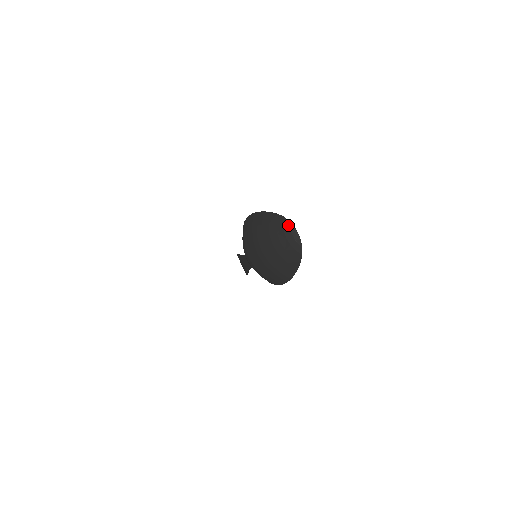
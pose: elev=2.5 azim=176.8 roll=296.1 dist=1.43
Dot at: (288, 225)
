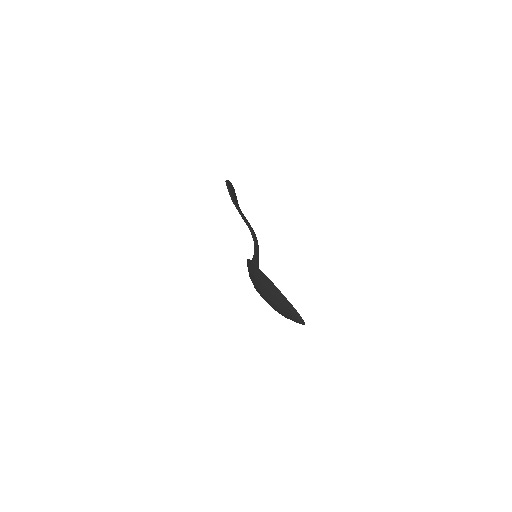
Dot at: (295, 313)
